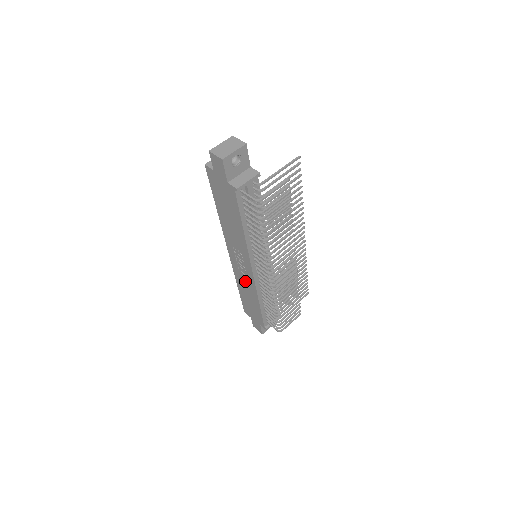
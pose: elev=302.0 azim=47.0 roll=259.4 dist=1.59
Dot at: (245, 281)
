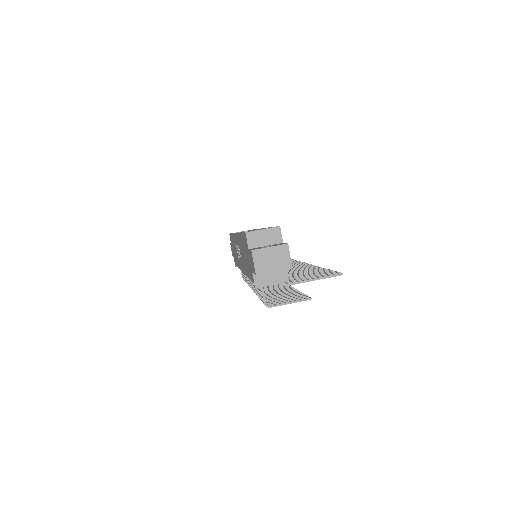
Dot at: (236, 252)
